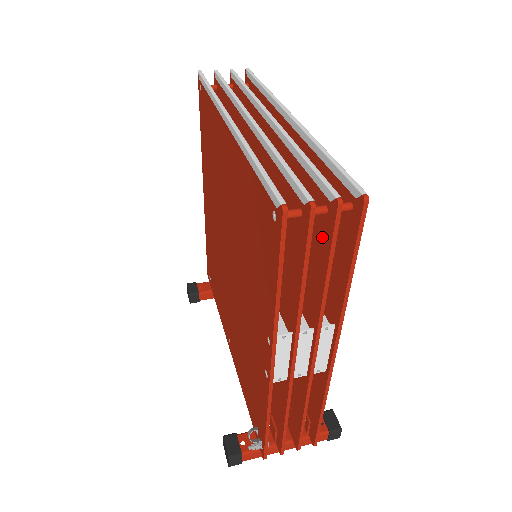
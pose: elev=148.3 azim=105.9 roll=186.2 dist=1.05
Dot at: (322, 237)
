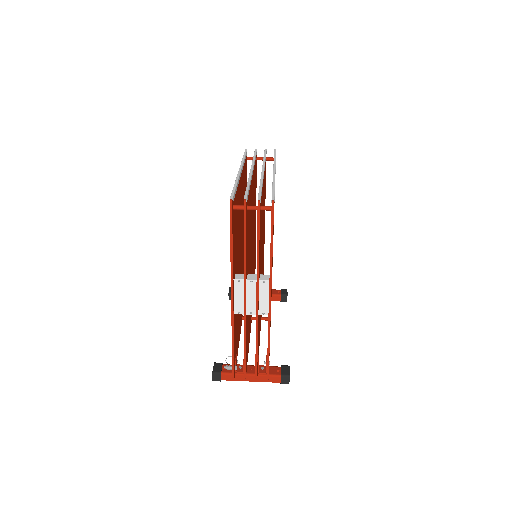
Dot at: occluded
